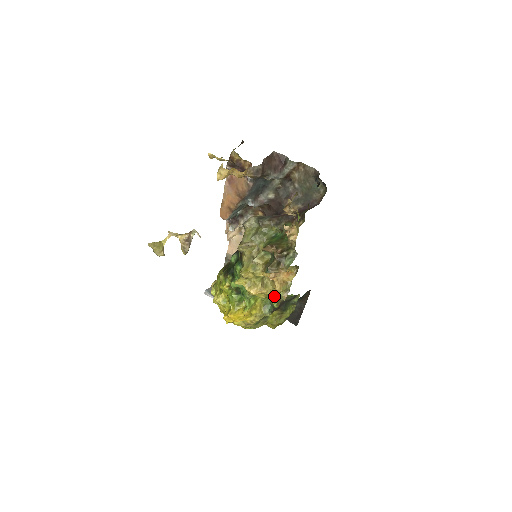
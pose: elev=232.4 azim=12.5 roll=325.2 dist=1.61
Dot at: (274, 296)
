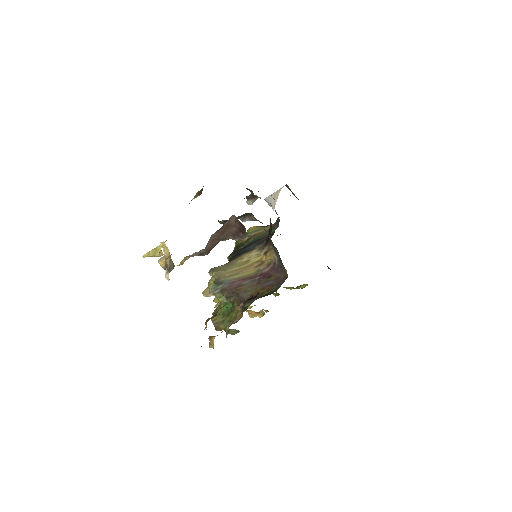
Dot at: occluded
